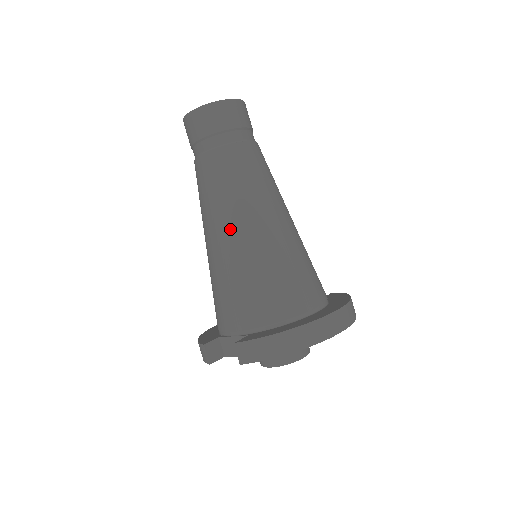
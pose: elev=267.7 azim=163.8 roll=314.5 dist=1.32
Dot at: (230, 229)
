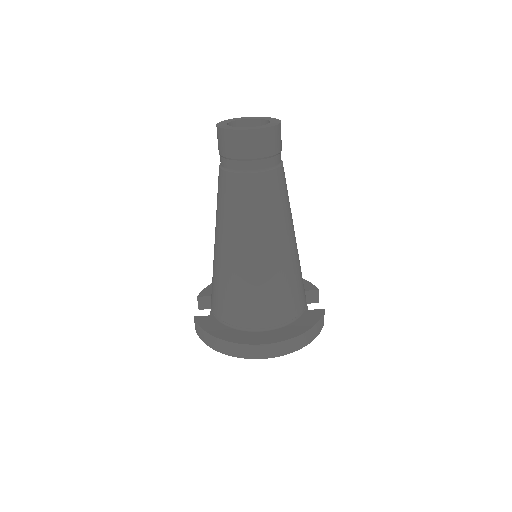
Dot at: (218, 239)
